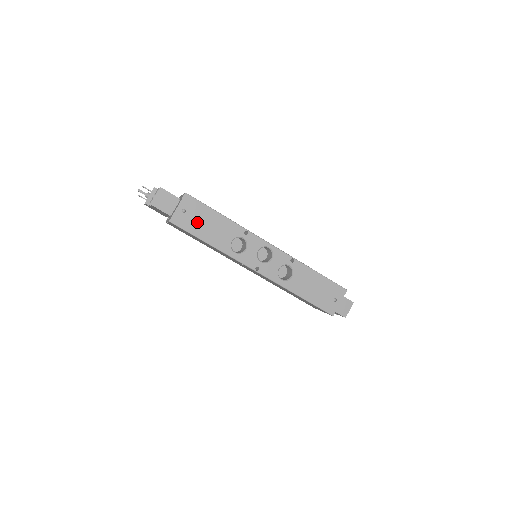
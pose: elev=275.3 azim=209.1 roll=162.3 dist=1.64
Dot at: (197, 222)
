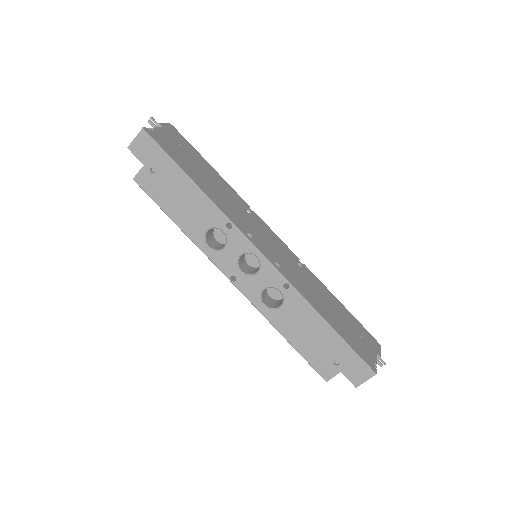
Dot at: (167, 191)
